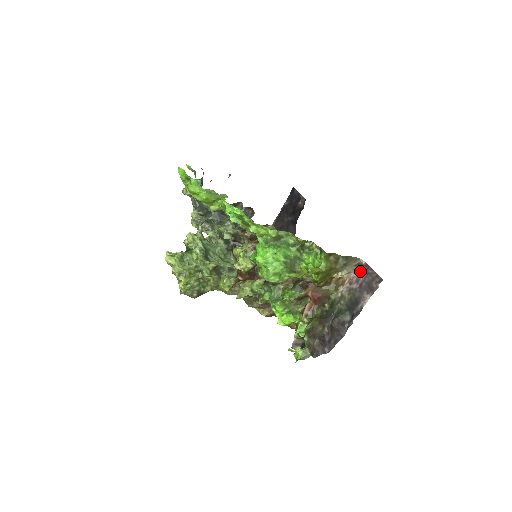
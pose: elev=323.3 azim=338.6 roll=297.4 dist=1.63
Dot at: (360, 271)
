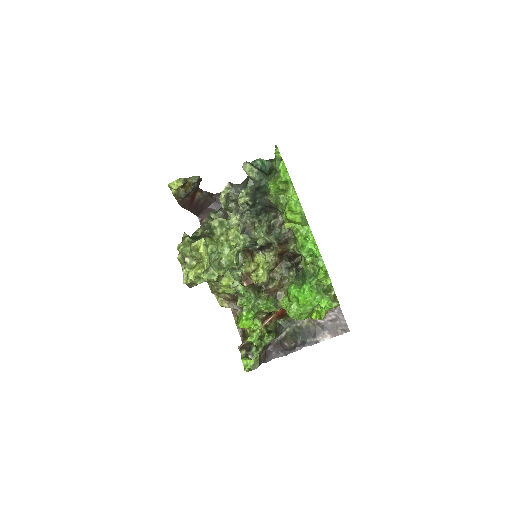
Dot at: (331, 310)
